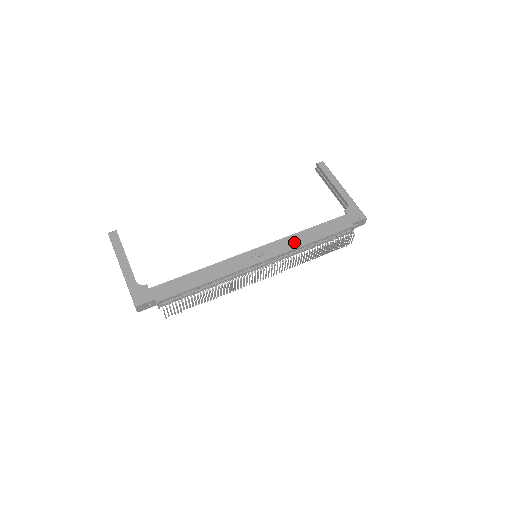
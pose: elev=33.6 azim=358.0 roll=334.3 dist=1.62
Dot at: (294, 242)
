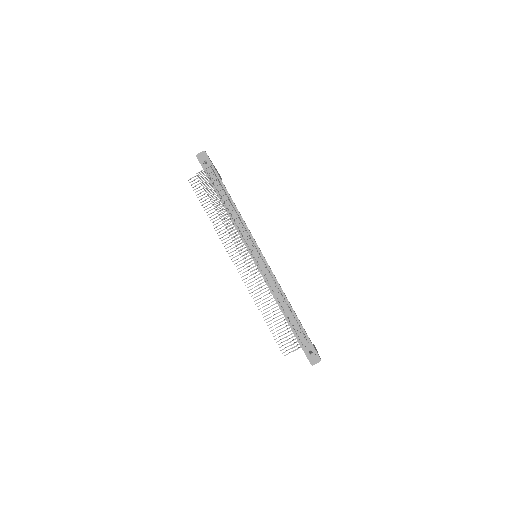
Dot at: (280, 286)
